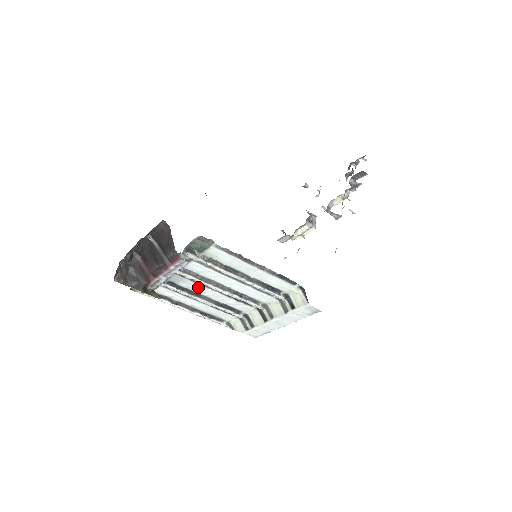
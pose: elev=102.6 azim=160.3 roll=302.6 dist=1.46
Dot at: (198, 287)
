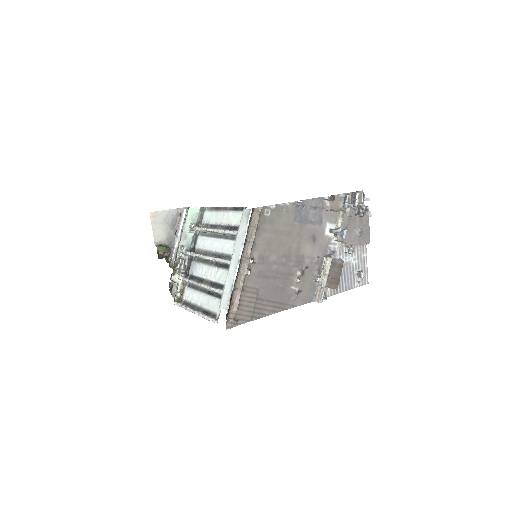
Dot at: (202, 268)
